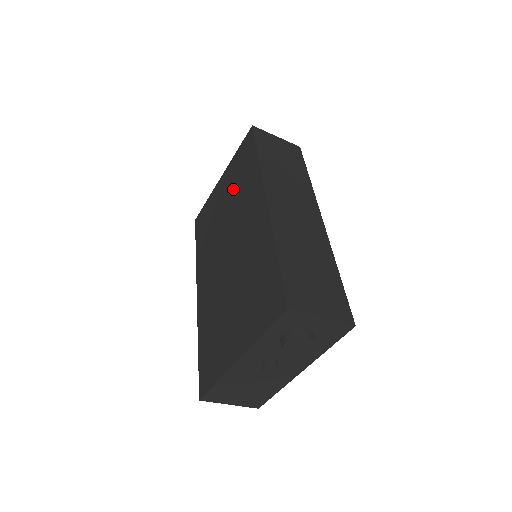
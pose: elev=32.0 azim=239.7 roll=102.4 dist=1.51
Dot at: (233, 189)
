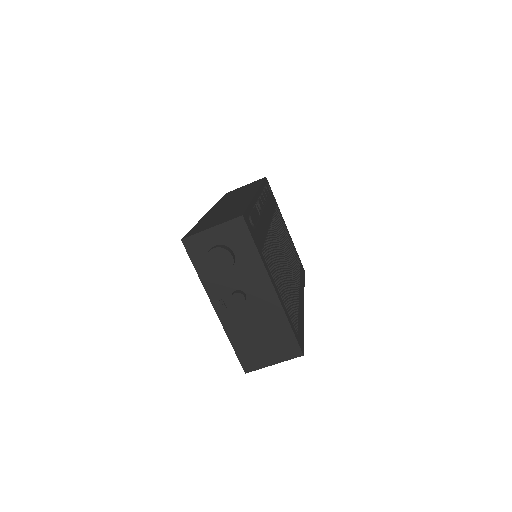
Dot at: occluded
